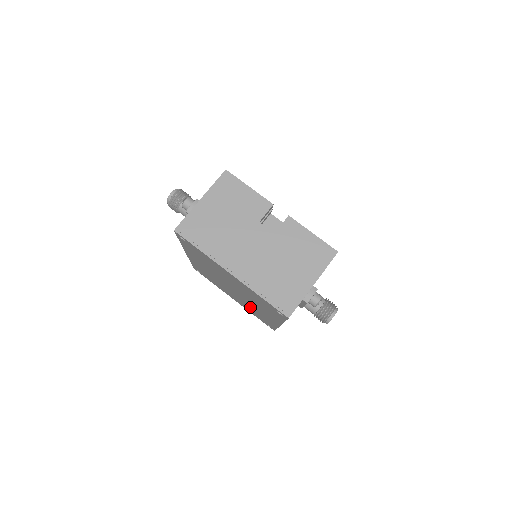
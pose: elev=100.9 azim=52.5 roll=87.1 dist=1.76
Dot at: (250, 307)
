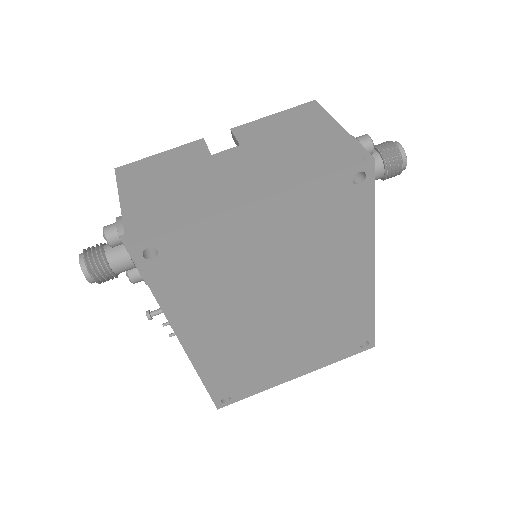
Dot at: (322, 329)
